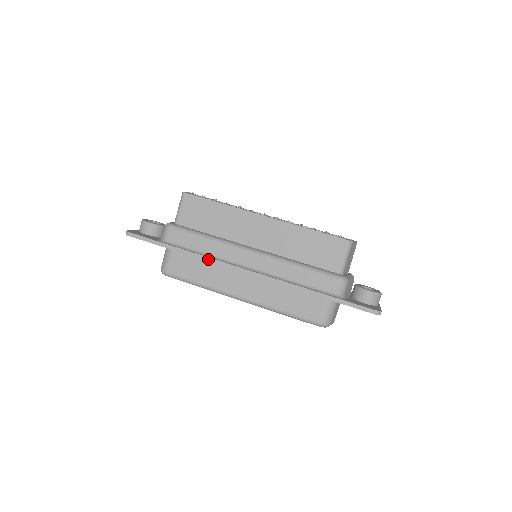
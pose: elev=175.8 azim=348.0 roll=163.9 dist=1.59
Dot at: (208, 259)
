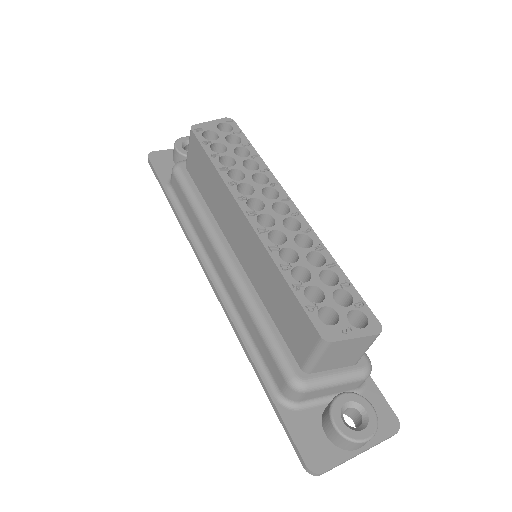
Dot at: (187, 236)
